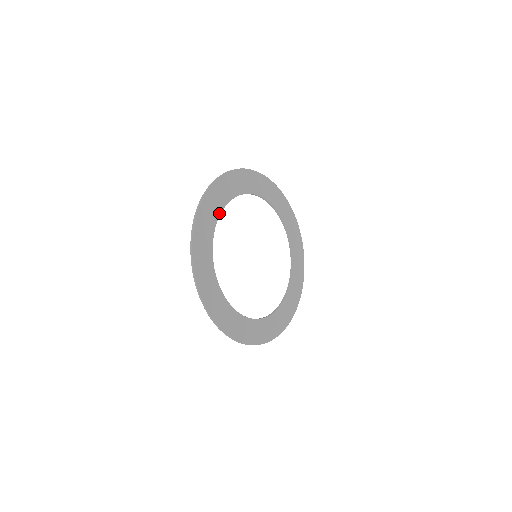
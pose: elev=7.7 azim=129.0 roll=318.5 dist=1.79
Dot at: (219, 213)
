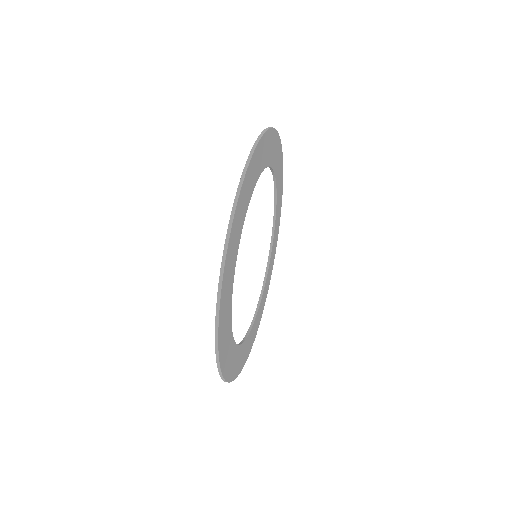
Dot at: (232, 282)
